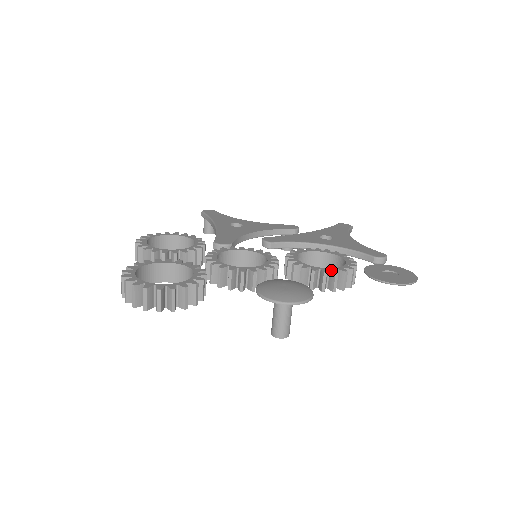
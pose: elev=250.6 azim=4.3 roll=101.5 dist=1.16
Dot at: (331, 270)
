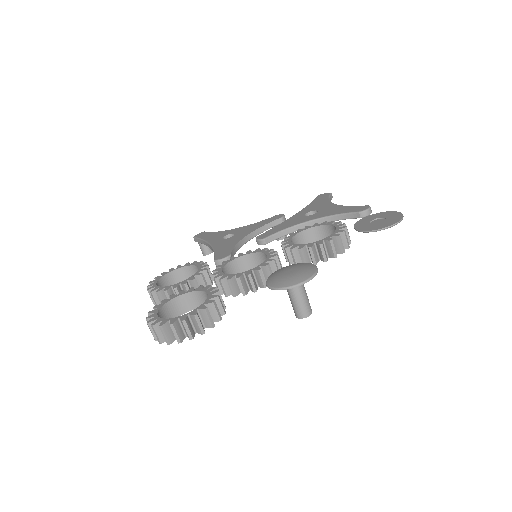
Dot at: (325, 240)
